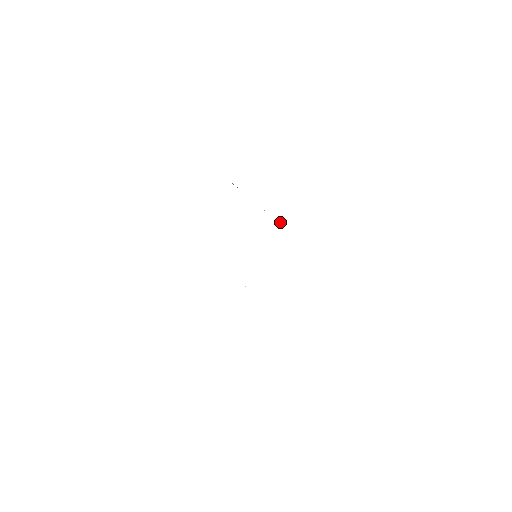
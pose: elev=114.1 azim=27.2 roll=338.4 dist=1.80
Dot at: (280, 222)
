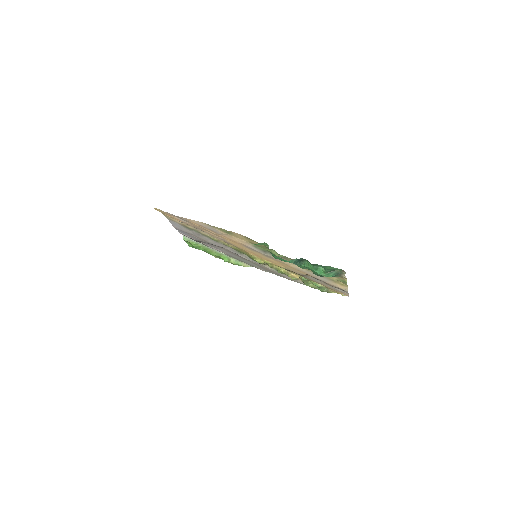
Dot at: (241, 264)
